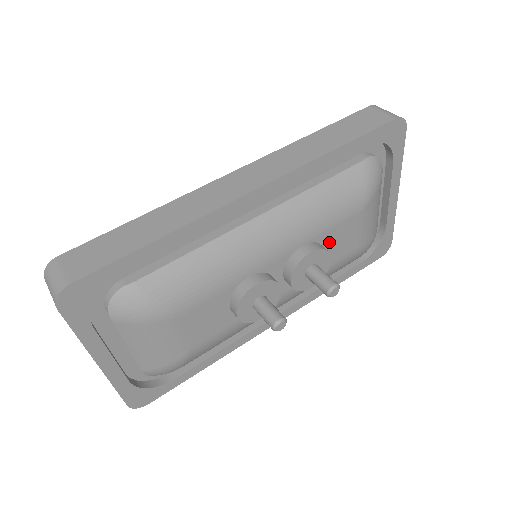
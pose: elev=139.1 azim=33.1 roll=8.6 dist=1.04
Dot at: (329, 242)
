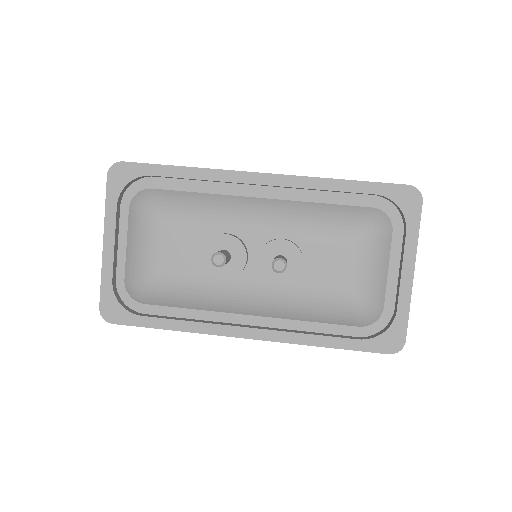
Dot at: (311, 256)
